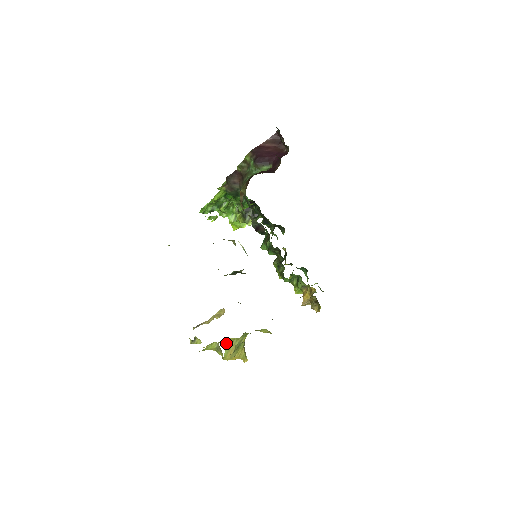
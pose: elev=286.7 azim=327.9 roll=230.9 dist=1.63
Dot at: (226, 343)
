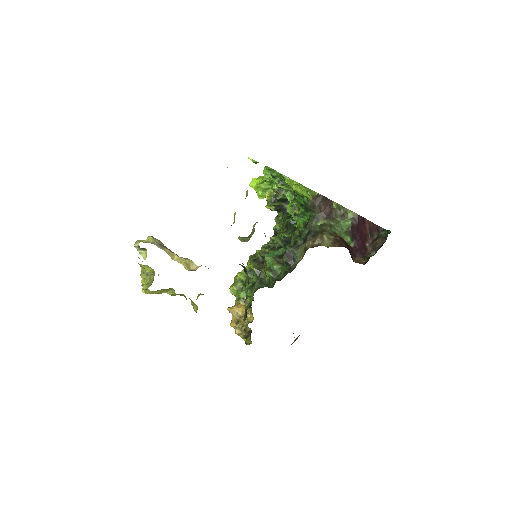
Dot at: (166, 289)
